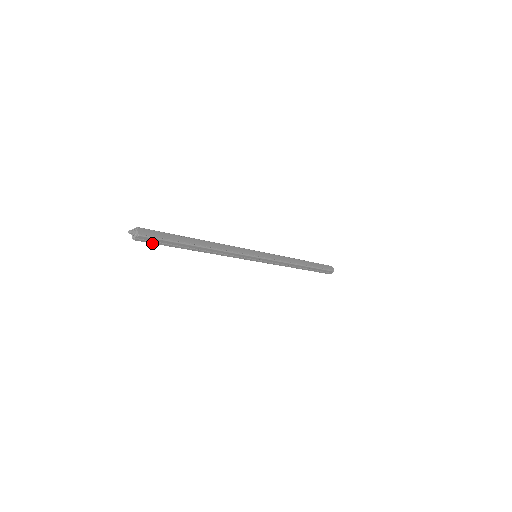
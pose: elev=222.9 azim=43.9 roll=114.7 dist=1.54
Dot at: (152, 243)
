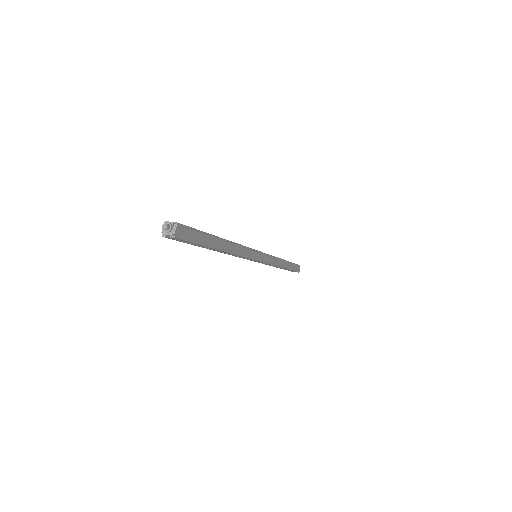
Dot at: (178, 240)
